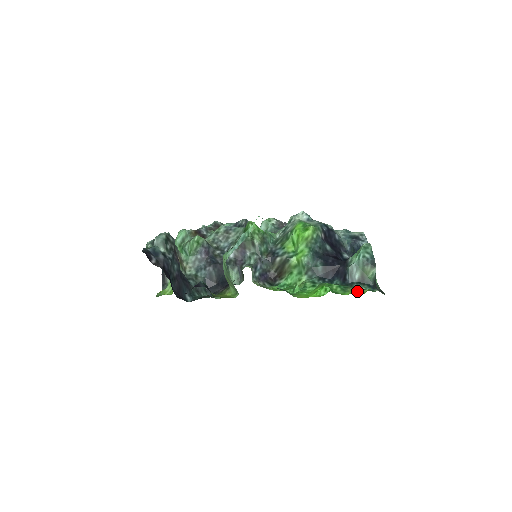
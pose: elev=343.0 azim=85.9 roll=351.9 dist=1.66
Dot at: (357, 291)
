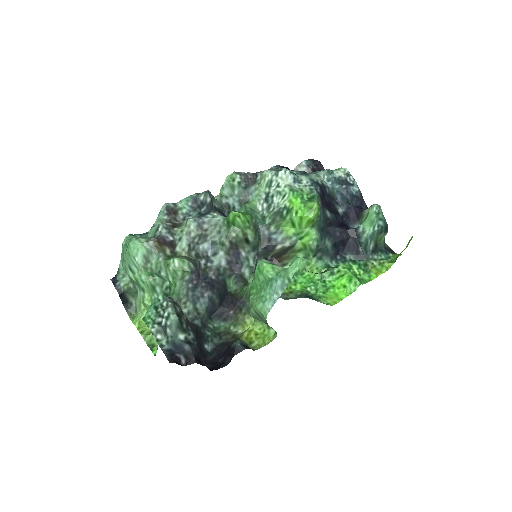
Dot at: (378, 268)
